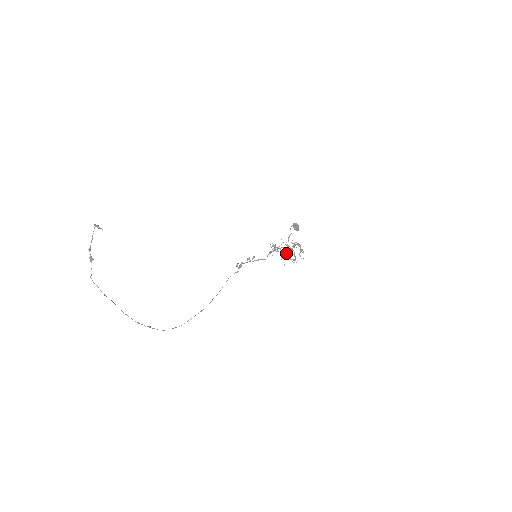
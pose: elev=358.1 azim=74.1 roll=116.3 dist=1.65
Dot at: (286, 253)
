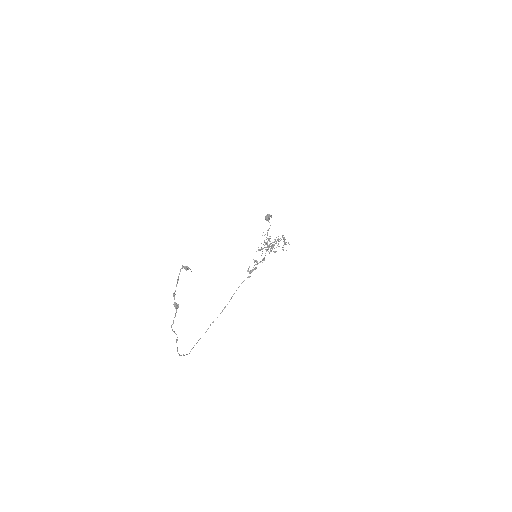
Dot at: occluded
